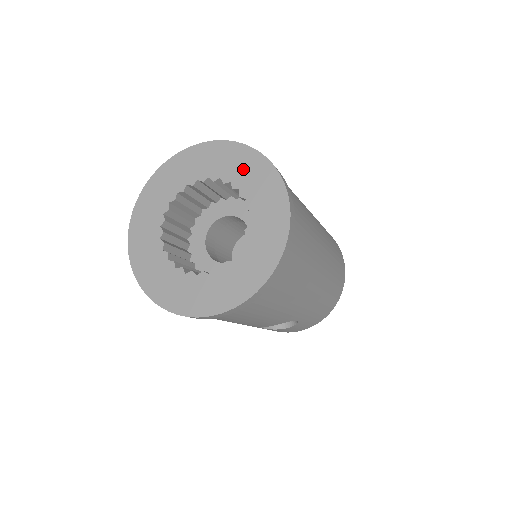
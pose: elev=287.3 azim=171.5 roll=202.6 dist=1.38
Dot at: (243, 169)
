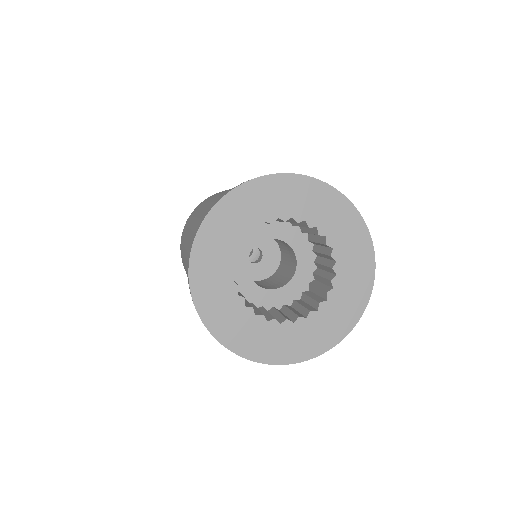
Dot at: (354, 262)
